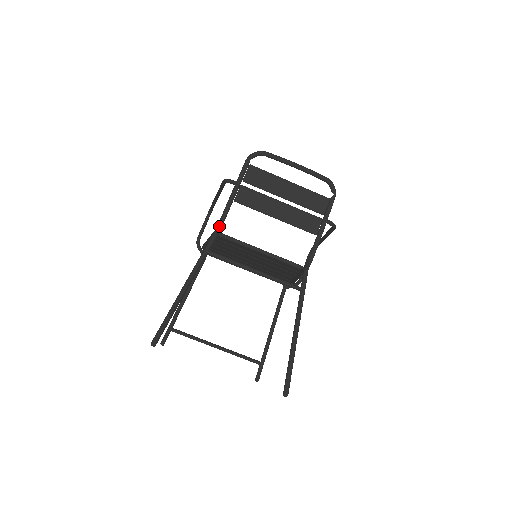
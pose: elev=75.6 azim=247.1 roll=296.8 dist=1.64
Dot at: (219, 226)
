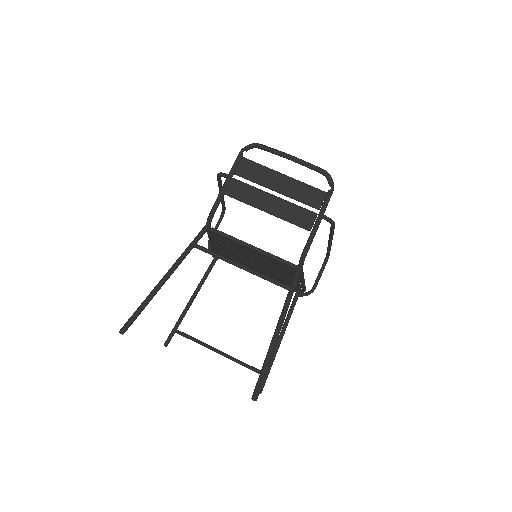
Dot at: (208, 220)
